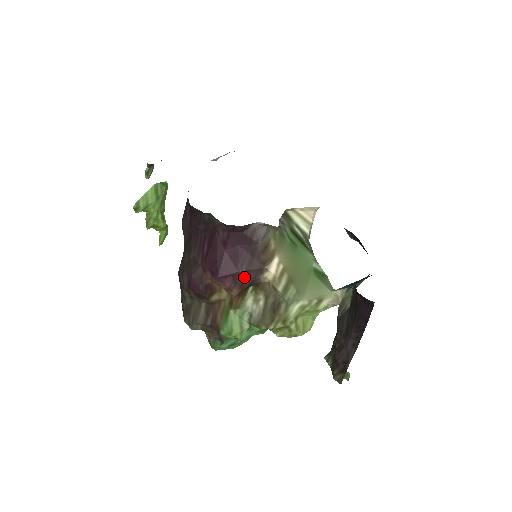
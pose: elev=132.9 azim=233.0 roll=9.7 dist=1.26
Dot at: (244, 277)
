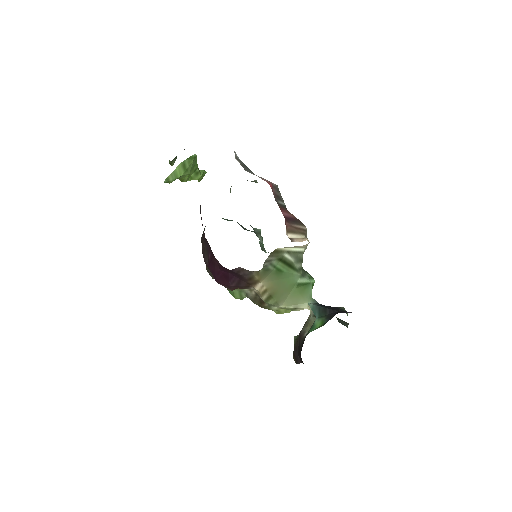
Dot at: (235, 287)
